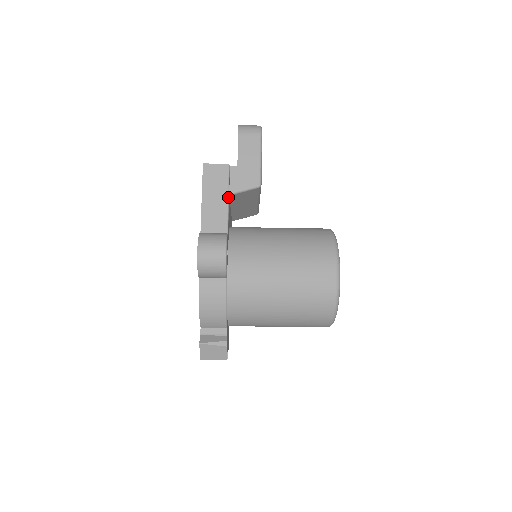
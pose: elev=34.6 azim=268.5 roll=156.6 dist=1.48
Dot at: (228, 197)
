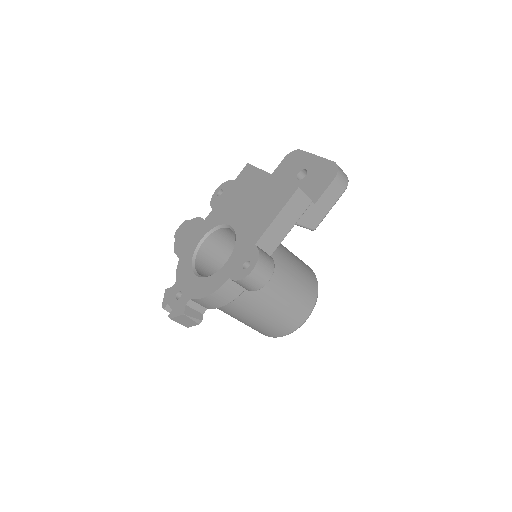
Dot at: occluded
